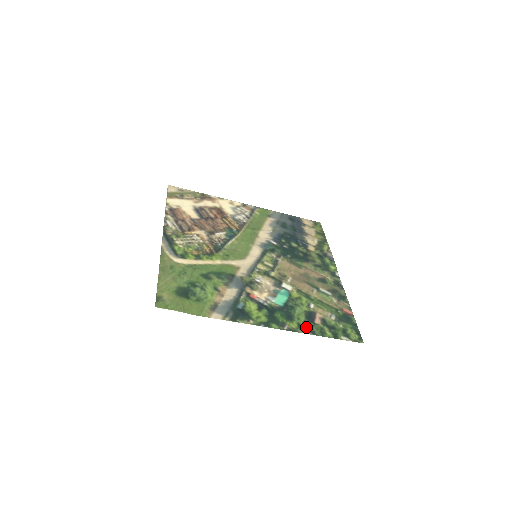
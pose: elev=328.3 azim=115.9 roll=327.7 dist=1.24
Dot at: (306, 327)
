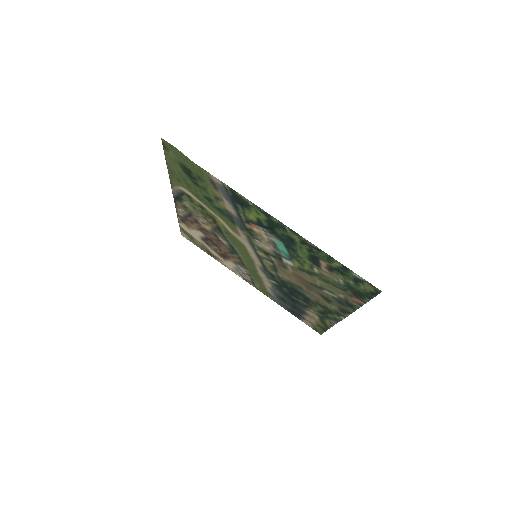
Dot at: (310, 247)
